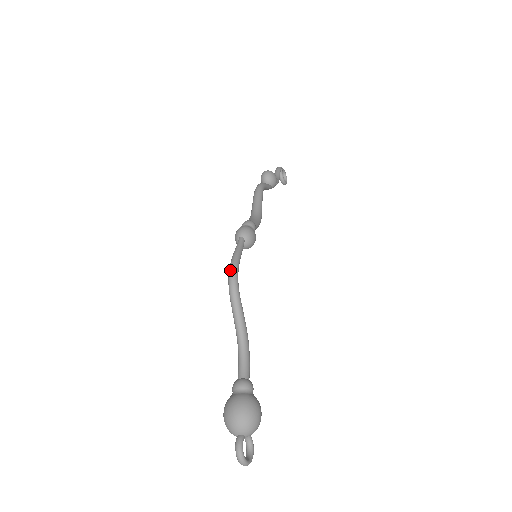
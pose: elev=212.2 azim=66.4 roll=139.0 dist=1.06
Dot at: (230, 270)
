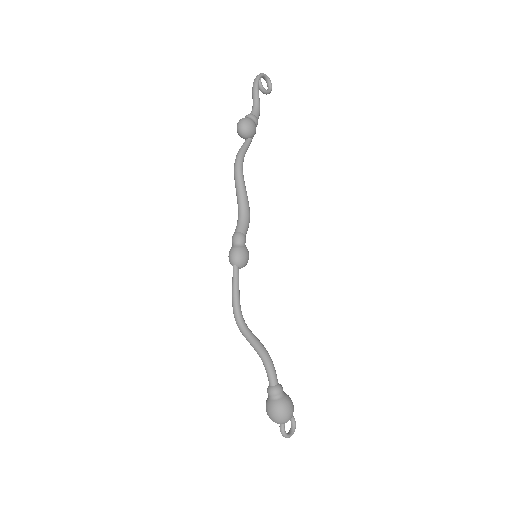
Dot at: (233, 313)
